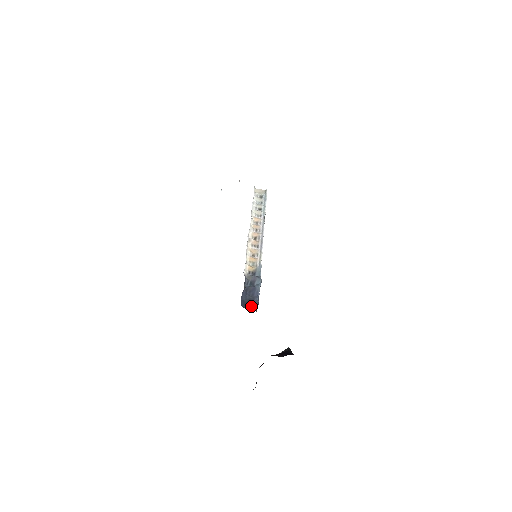
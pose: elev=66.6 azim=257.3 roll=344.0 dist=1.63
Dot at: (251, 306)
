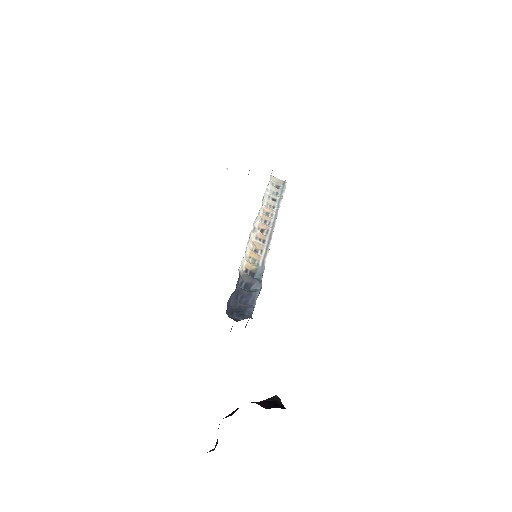
Dot at: (240, 317)
